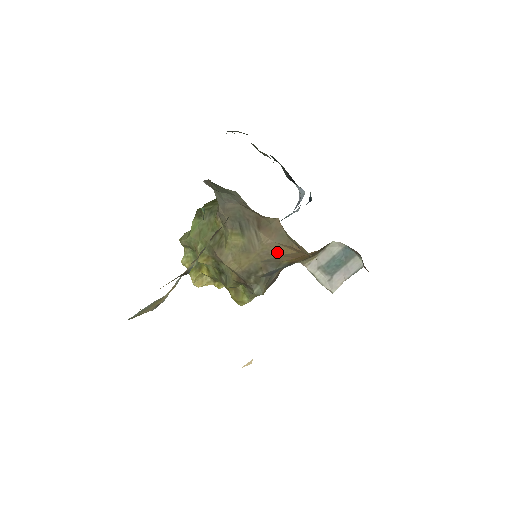
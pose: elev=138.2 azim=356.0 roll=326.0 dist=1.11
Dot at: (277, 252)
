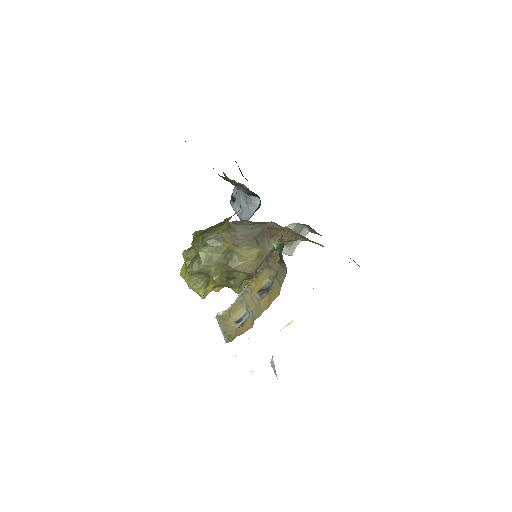
Dot at: occluded
